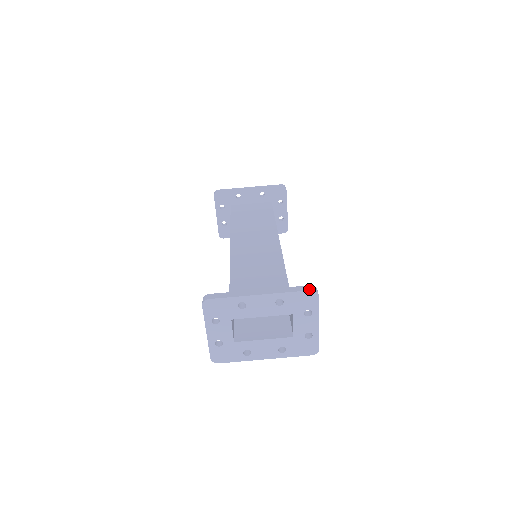
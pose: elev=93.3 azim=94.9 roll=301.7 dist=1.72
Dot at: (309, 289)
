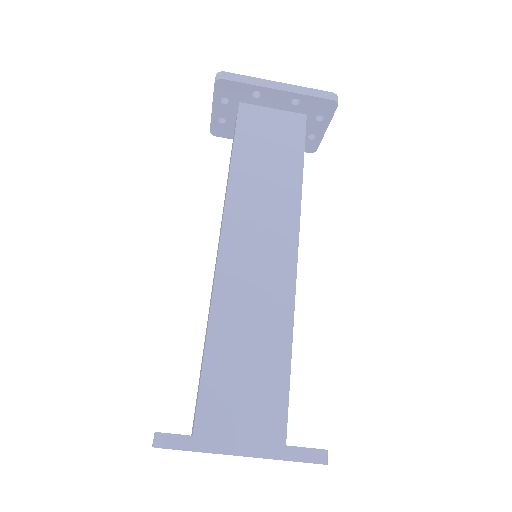
Dot at: (317, 461)
